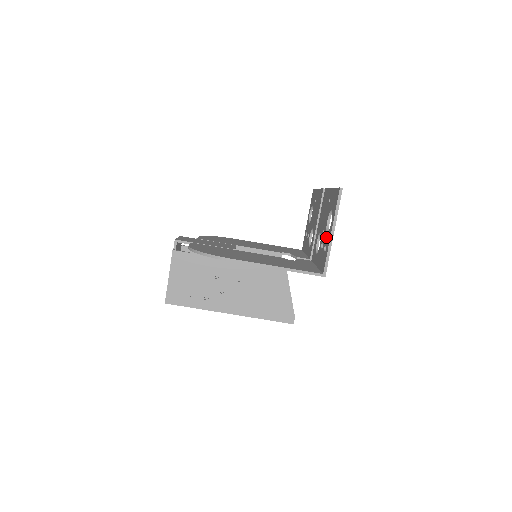
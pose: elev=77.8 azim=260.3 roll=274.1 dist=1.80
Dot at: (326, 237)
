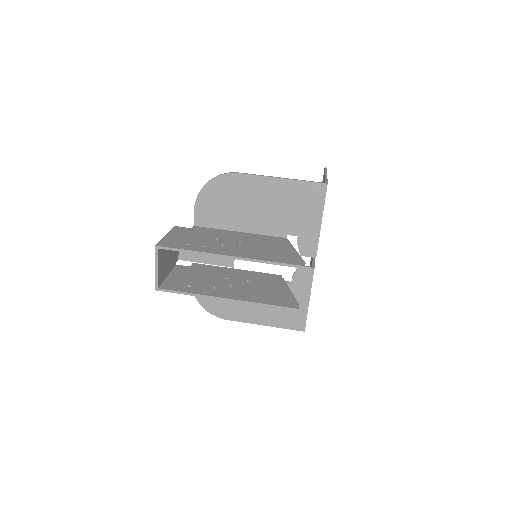
Dot at: occluded
